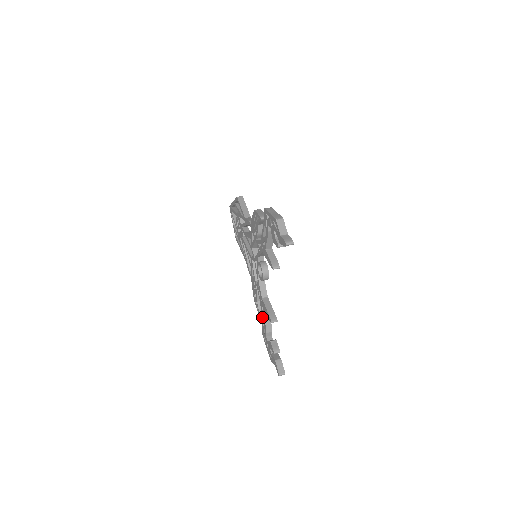
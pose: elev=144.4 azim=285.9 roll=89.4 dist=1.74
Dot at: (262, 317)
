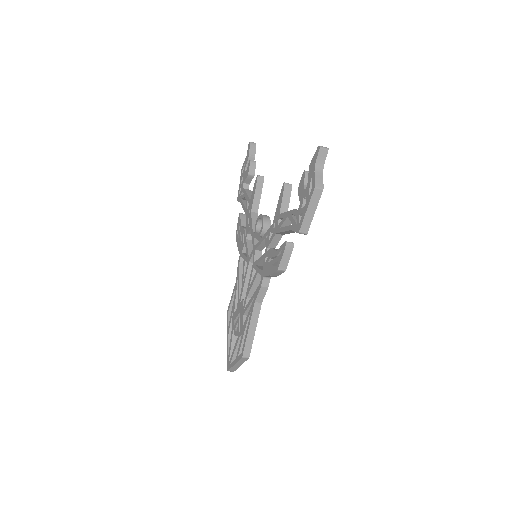
Dot at: (285, 227)
